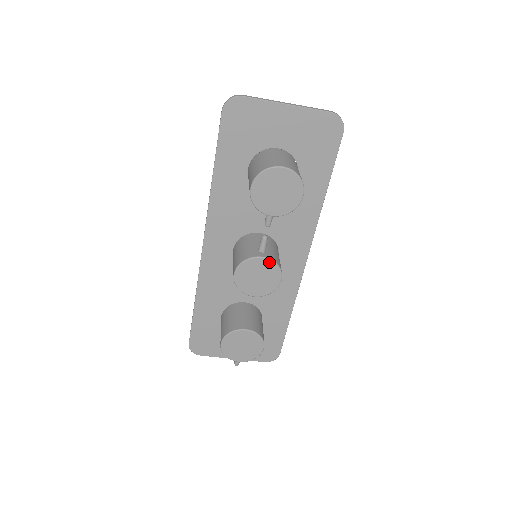
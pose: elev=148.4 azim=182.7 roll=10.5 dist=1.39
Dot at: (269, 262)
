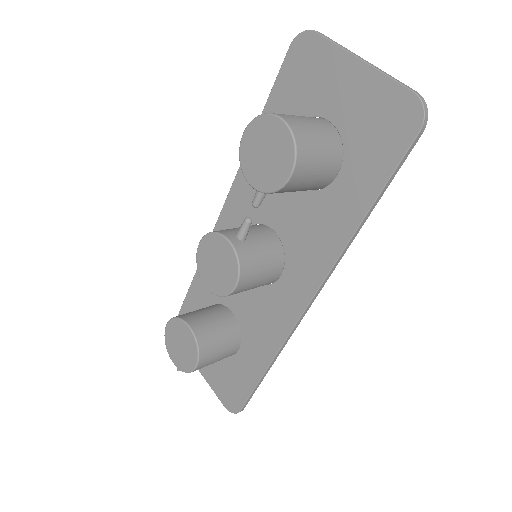
Dot at: (232, 251)
